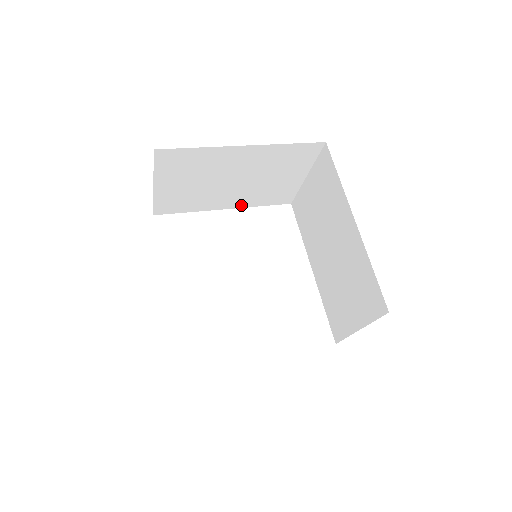
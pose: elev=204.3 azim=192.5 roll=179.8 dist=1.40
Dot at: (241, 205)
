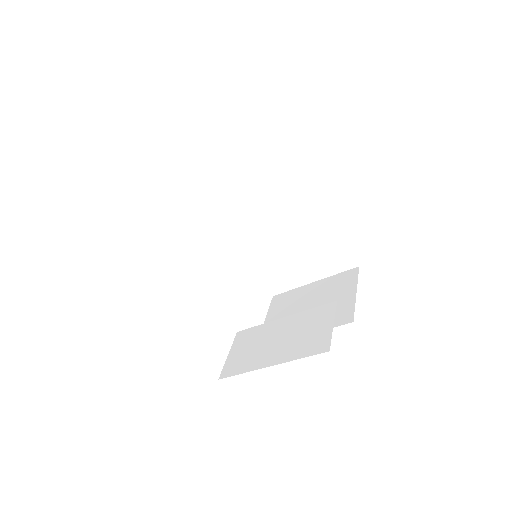
Dot at: occluded
